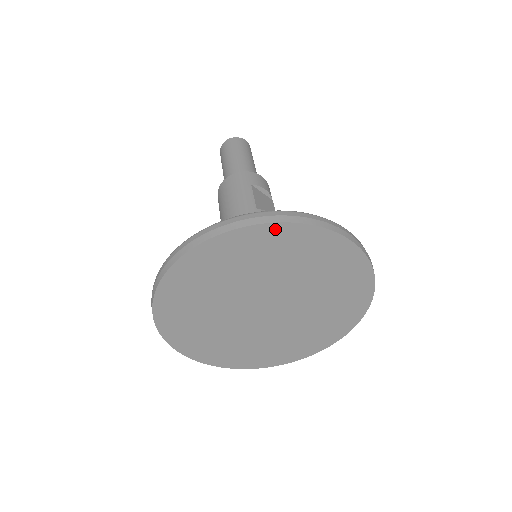
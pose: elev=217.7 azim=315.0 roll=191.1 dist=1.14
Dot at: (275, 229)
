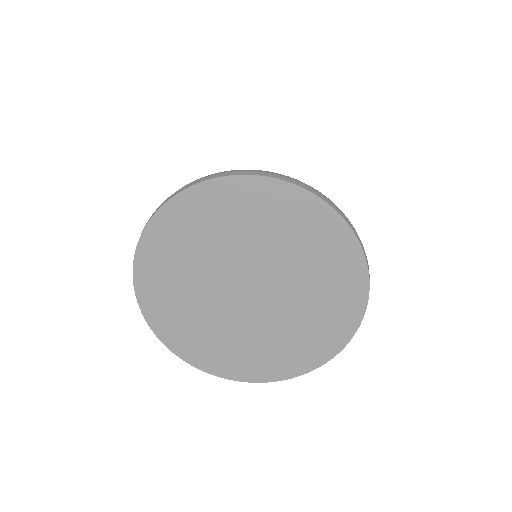
Dot at: (273, 186)
